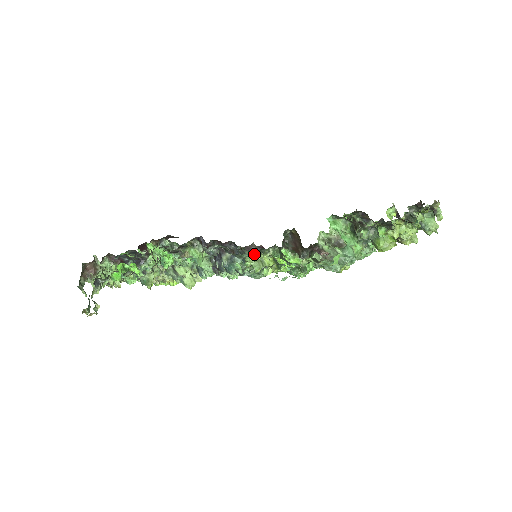
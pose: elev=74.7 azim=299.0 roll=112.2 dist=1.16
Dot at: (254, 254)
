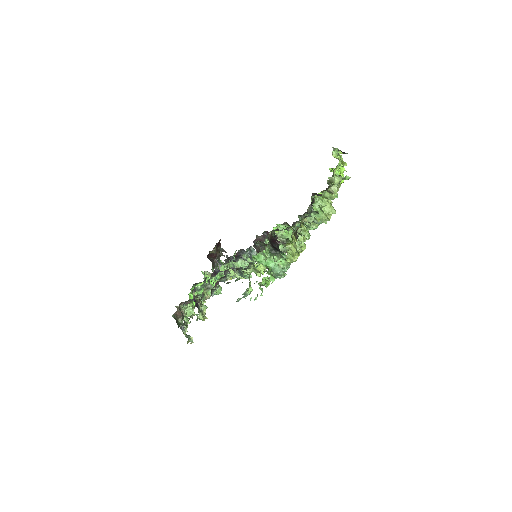
Dot at: (245, 270)
